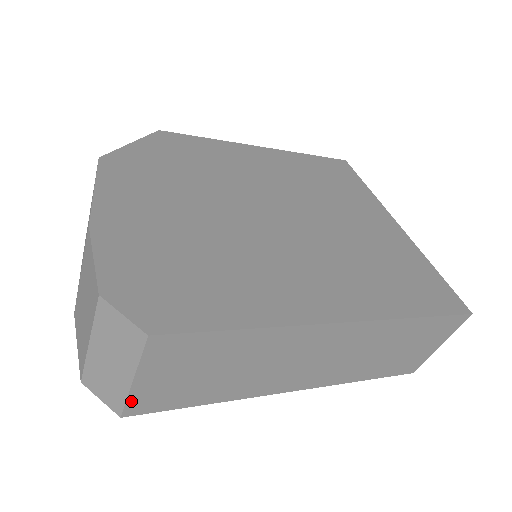
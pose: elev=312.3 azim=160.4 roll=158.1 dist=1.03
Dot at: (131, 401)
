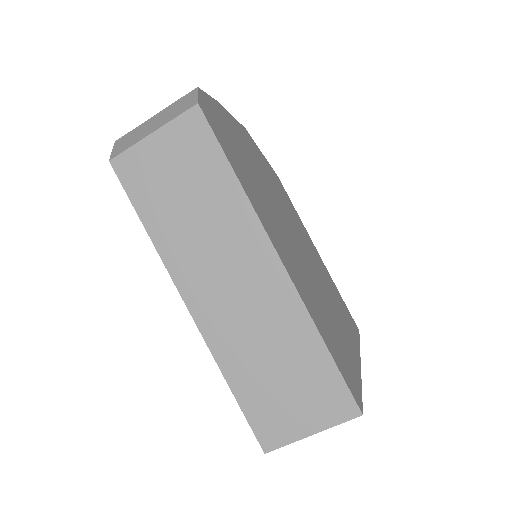
Dot at: (130, 152)
